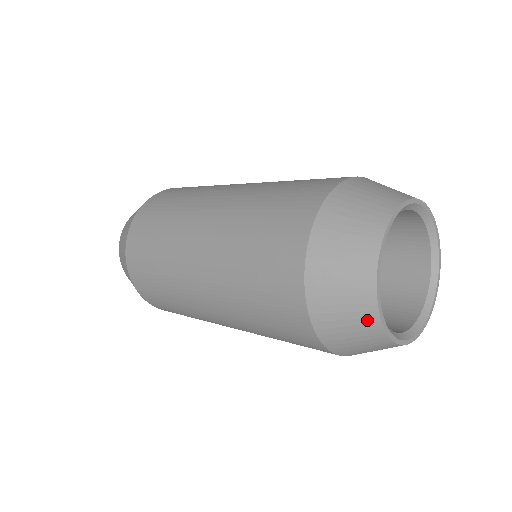
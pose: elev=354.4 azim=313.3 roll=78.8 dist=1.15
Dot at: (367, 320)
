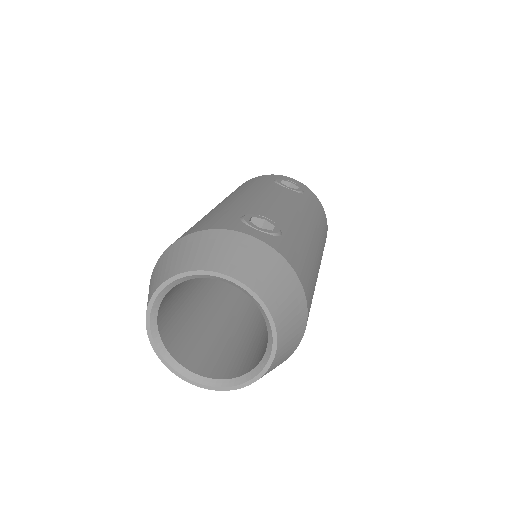
Dot at: occluded
